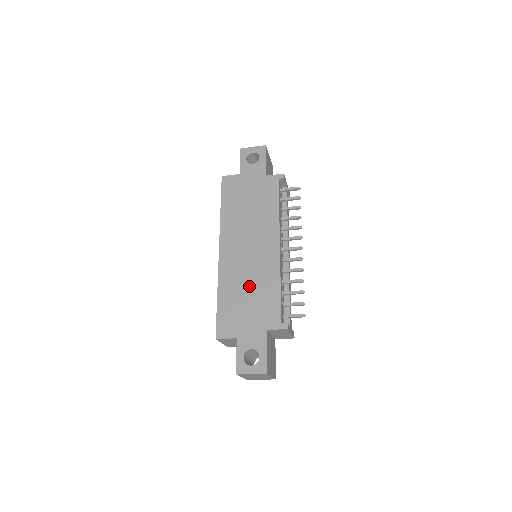
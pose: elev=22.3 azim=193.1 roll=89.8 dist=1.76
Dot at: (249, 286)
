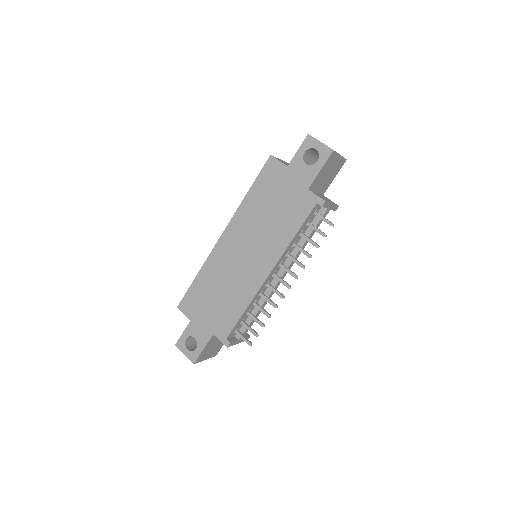
Dot at: (224, 288)
